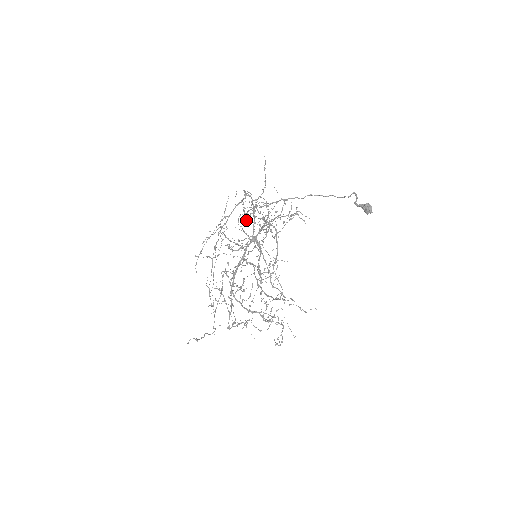
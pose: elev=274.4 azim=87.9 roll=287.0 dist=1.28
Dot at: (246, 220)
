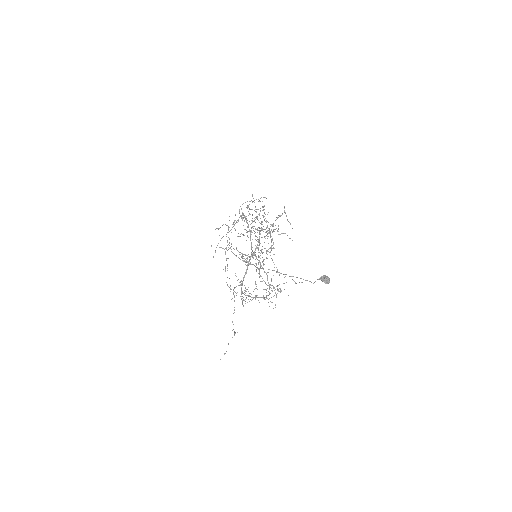
Dot at: occluded
